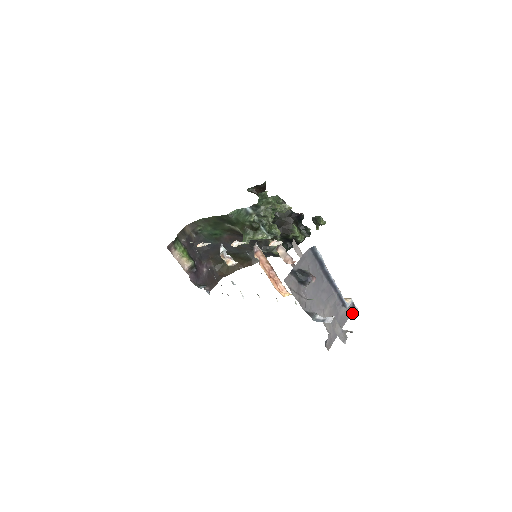
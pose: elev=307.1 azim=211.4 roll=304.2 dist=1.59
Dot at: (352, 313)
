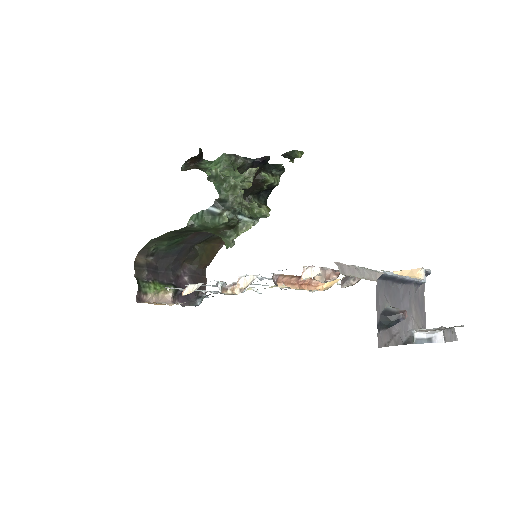
Dot at: occluded
